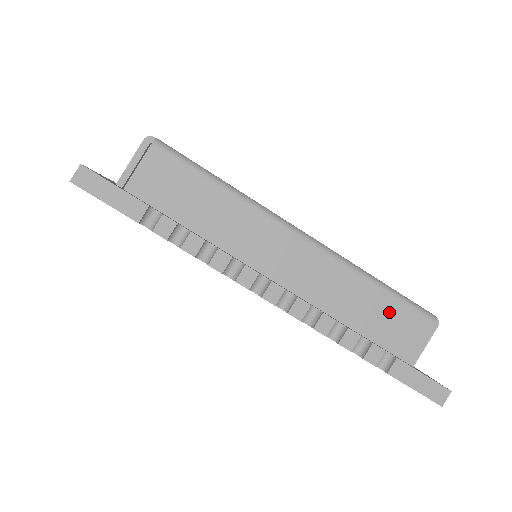
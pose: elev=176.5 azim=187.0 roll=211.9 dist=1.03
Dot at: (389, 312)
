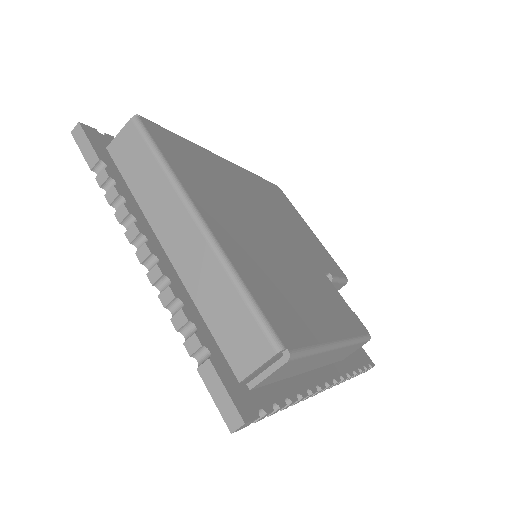
Dot at: (238, 319)
